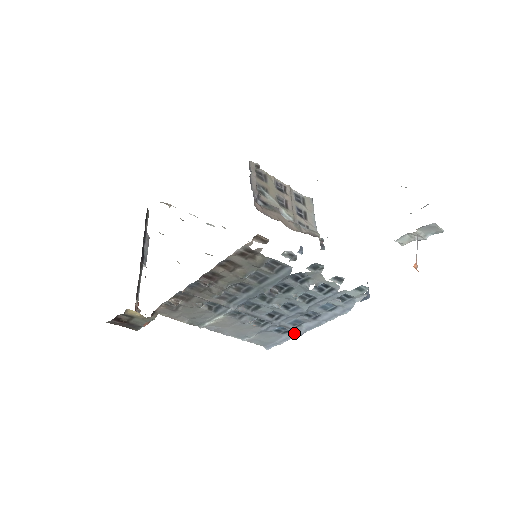
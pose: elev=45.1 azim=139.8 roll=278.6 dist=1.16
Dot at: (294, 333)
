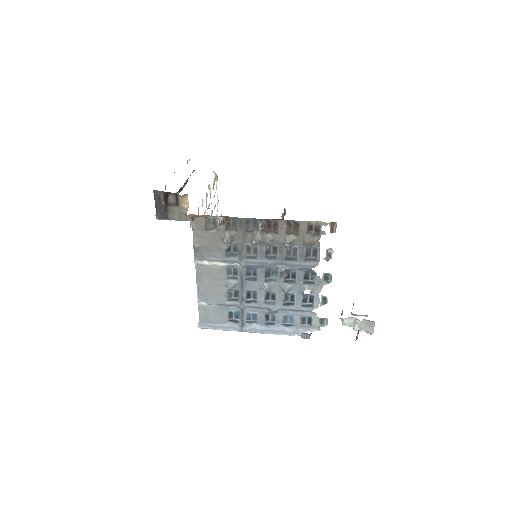
Dot at: (238, 326)
